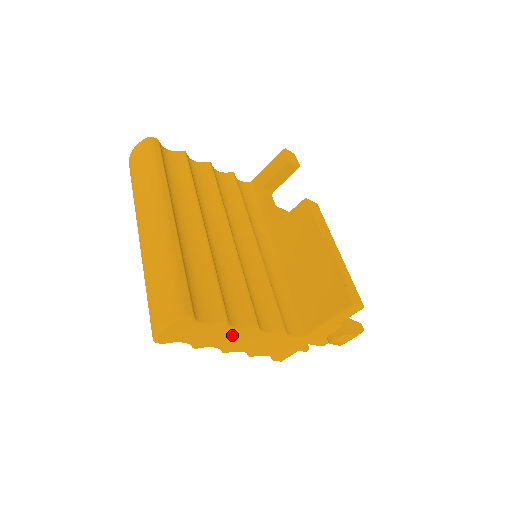
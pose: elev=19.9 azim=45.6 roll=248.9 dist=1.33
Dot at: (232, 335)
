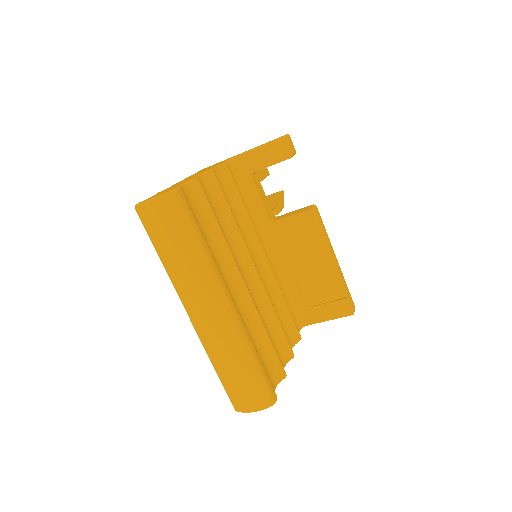
Dot at: occluded
